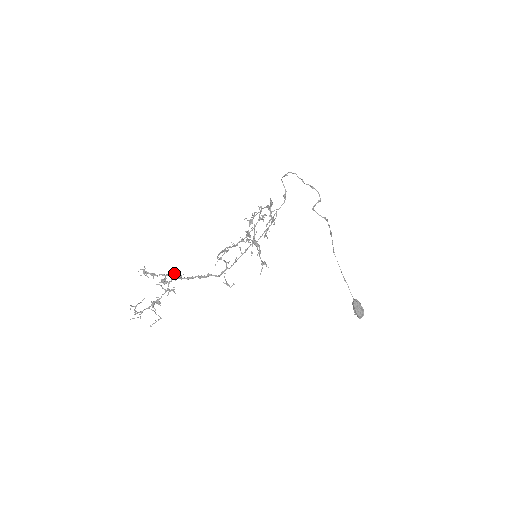
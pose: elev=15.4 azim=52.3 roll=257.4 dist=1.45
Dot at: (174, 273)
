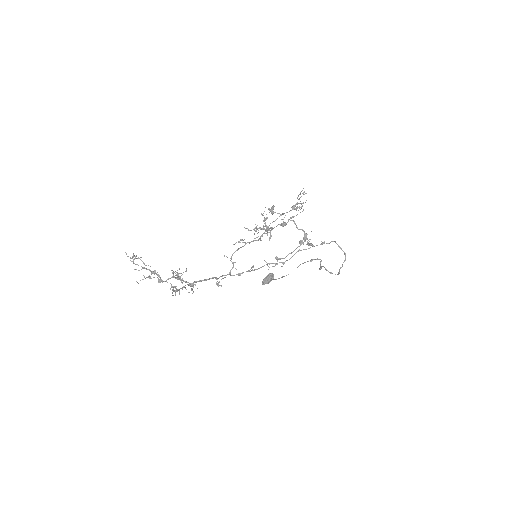
Dot at: occluded
